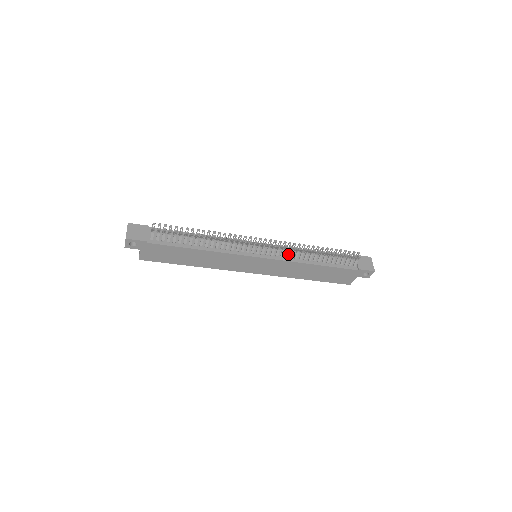
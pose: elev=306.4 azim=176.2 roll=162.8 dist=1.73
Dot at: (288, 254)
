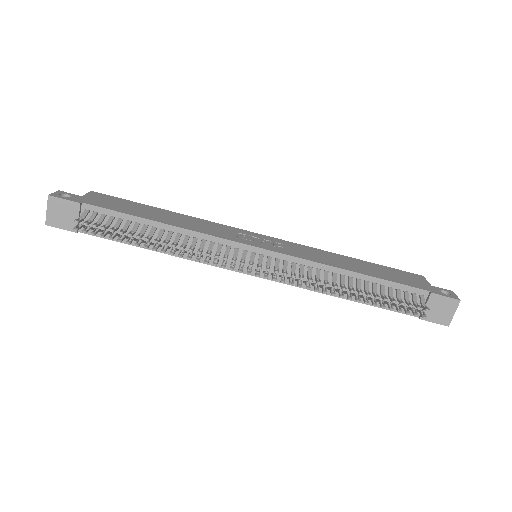
Dot at: (299, 281)
